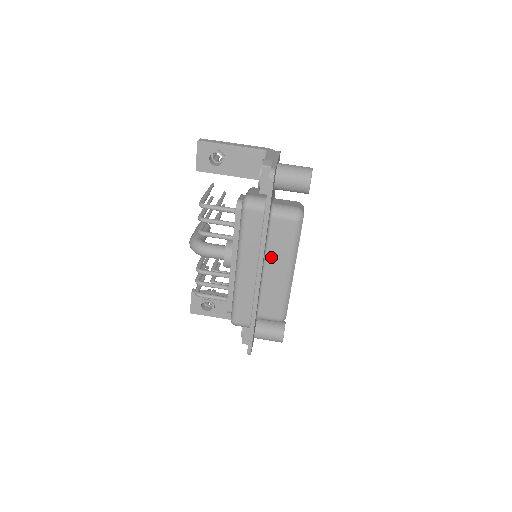
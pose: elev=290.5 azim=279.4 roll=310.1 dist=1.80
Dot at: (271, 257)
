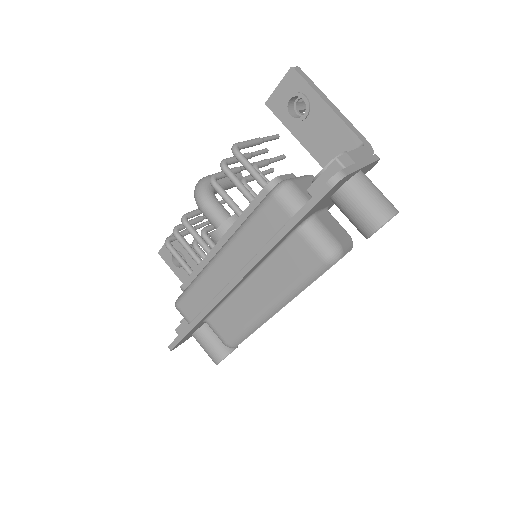
Dot at: (264, 274)
